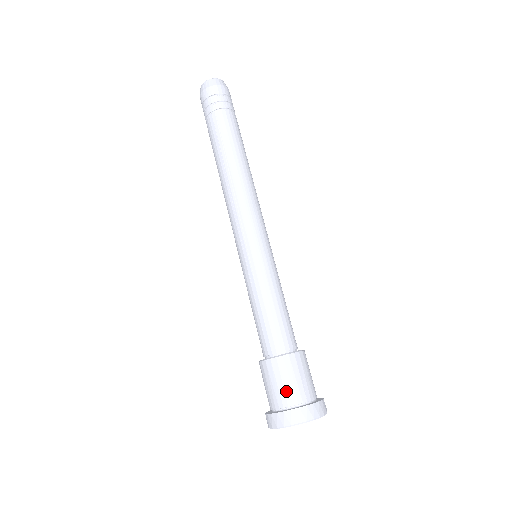
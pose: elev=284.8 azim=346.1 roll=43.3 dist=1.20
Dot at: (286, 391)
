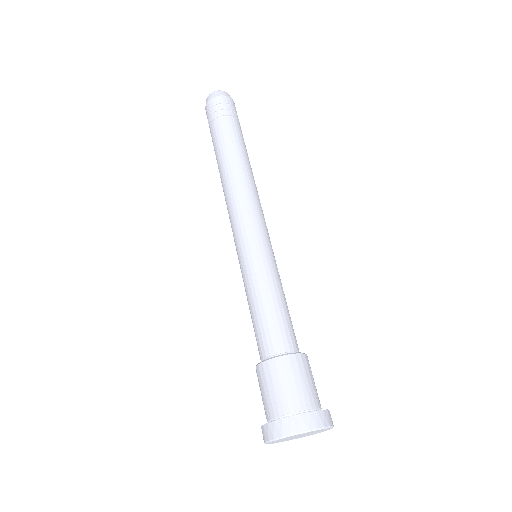
Dot at: (299, 393)
